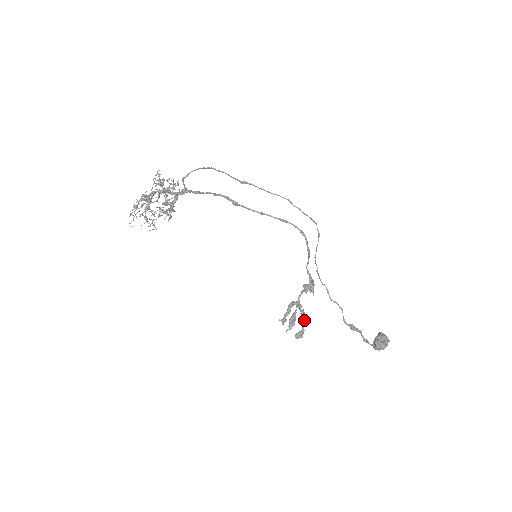
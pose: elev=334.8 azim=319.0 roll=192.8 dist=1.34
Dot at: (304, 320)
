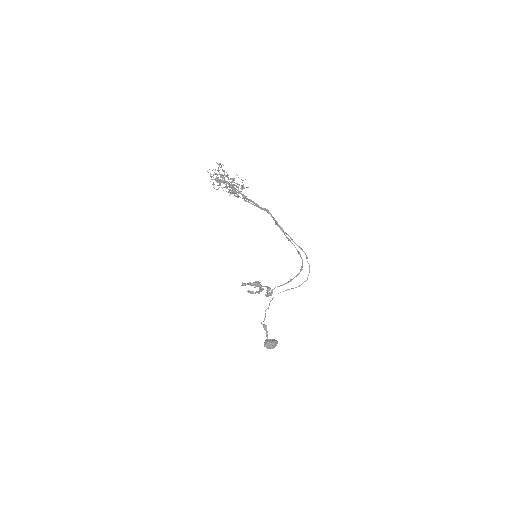
Dot at: (259, 291)
